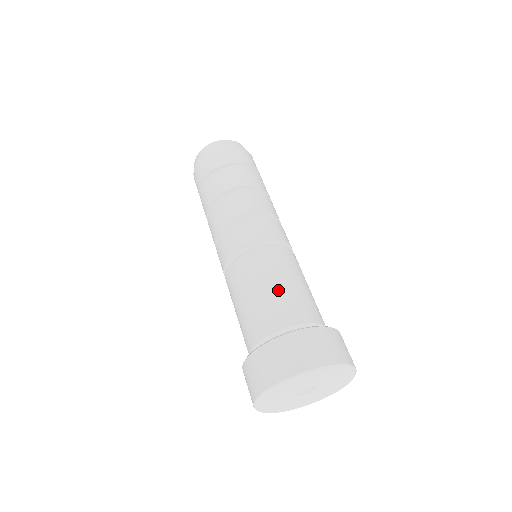
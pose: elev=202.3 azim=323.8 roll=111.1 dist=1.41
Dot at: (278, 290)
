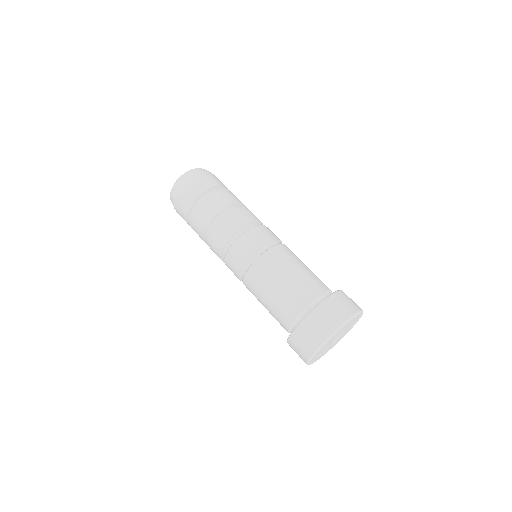
Dot at: (299, 274)
